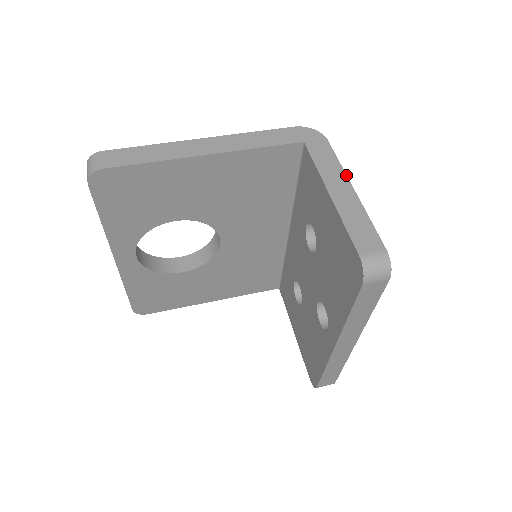
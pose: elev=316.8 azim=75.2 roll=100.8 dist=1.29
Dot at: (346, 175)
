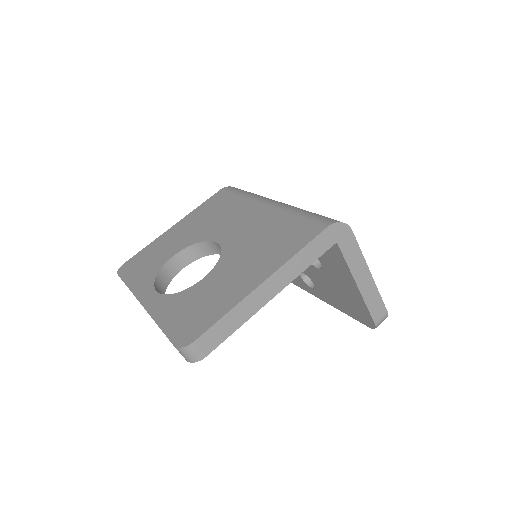
Dot at: (366, 263)
